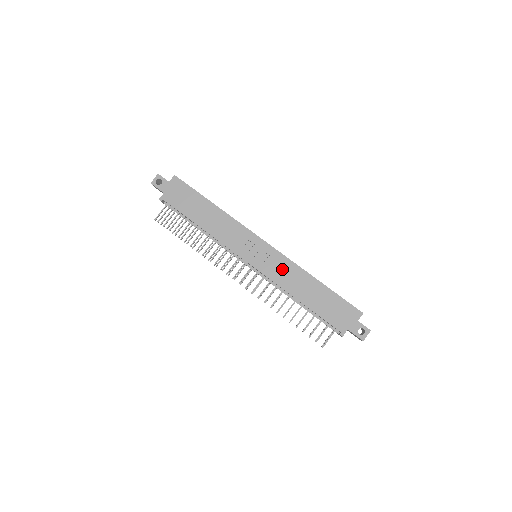
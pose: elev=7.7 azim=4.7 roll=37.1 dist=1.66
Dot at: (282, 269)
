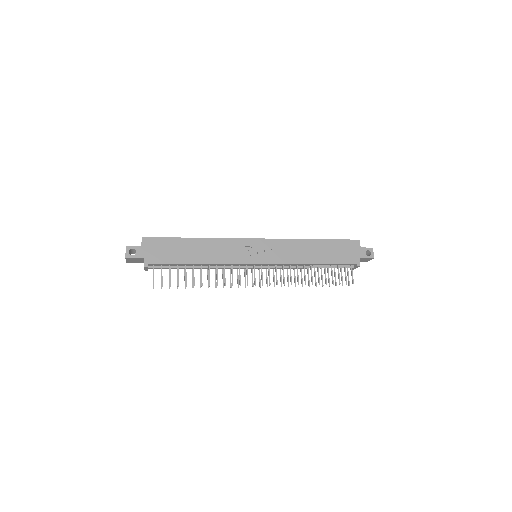
Dot at: (285, 250)
